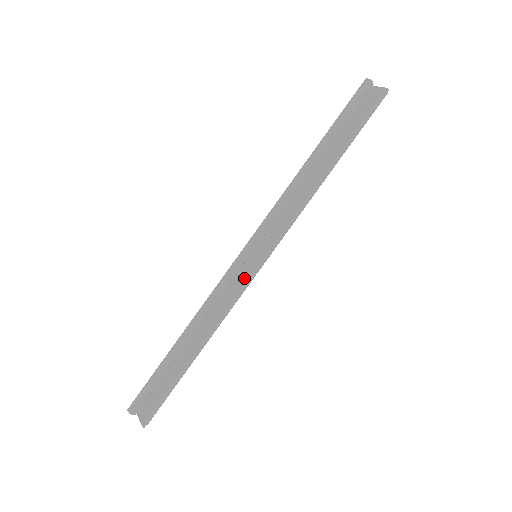
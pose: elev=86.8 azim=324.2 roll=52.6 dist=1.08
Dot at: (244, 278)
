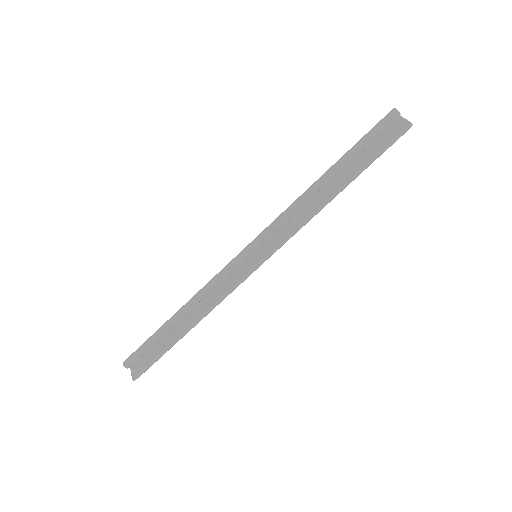
Dot at: (241, 274)
